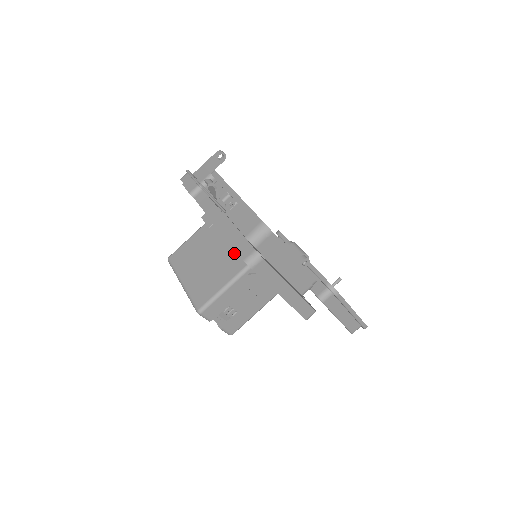
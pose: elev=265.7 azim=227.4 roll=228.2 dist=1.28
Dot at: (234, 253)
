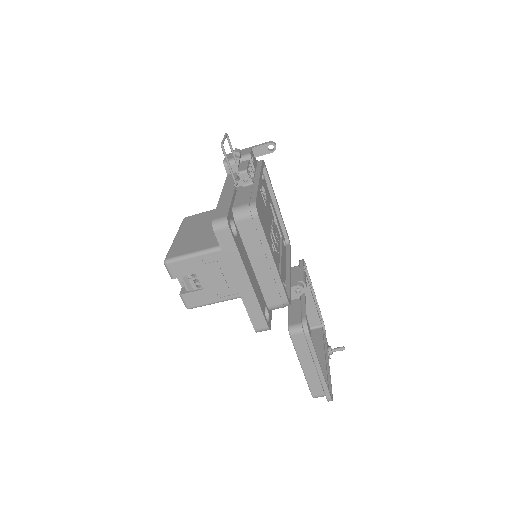
Dot at: occluded
